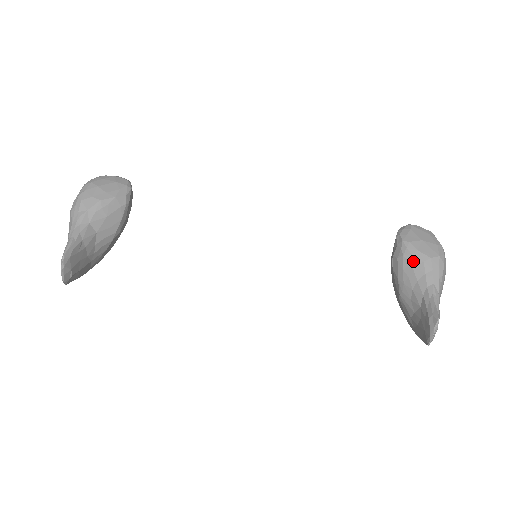
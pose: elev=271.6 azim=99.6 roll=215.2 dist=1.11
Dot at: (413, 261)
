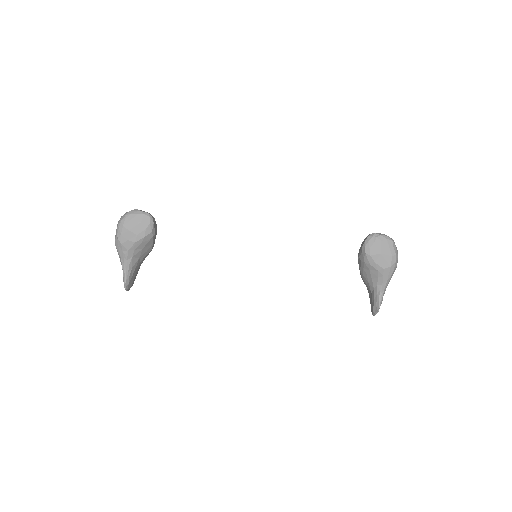
Dot at: (371, 268)
